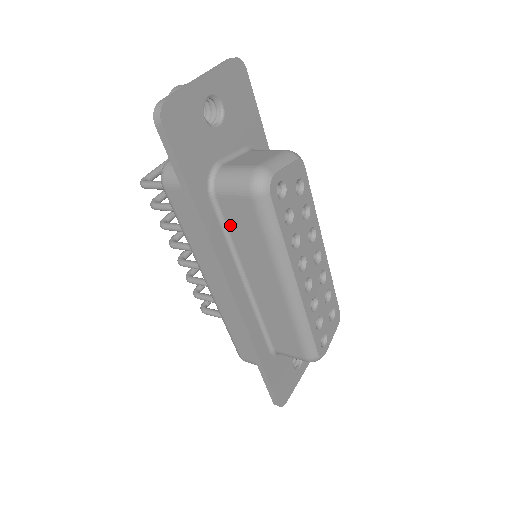
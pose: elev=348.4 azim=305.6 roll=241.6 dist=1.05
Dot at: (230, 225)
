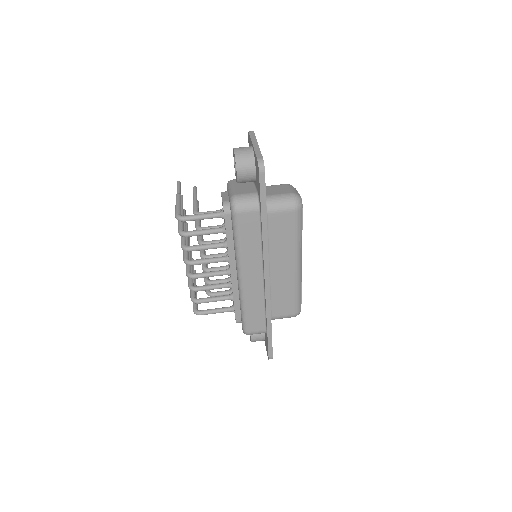
Dot at: (271, 232)
